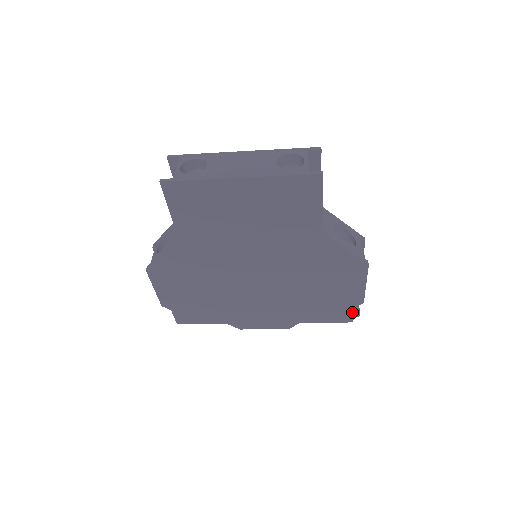
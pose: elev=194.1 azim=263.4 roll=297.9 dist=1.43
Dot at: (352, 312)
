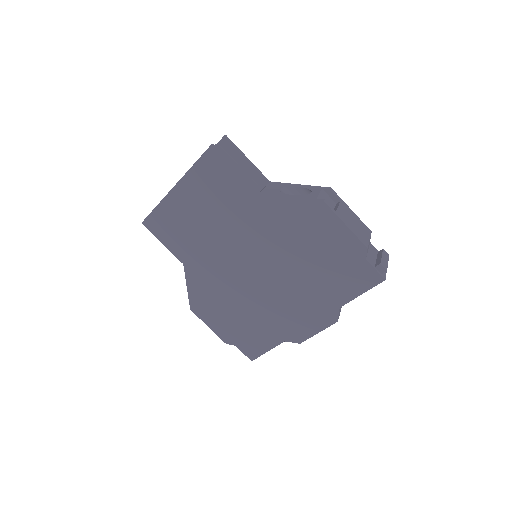
Dot at: (370, 267)
